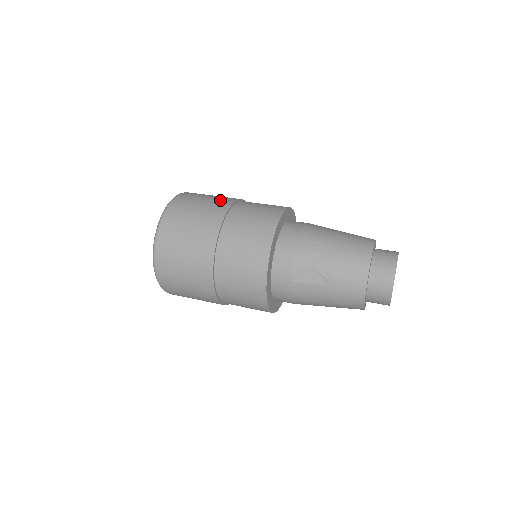
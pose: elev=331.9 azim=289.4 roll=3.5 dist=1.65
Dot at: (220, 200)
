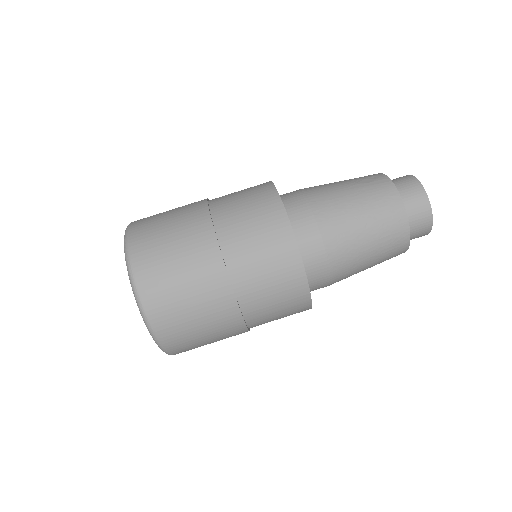
Dot at: (224, 327)
